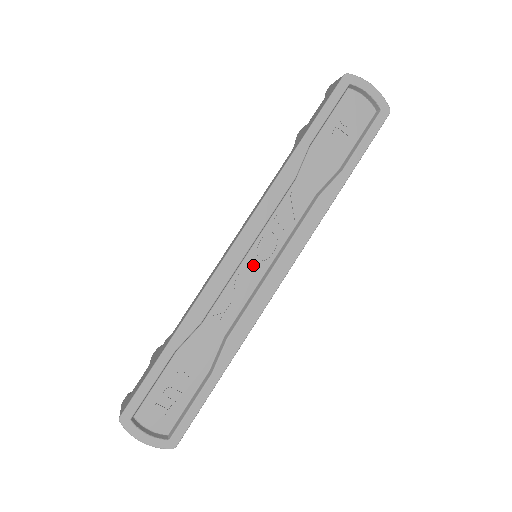
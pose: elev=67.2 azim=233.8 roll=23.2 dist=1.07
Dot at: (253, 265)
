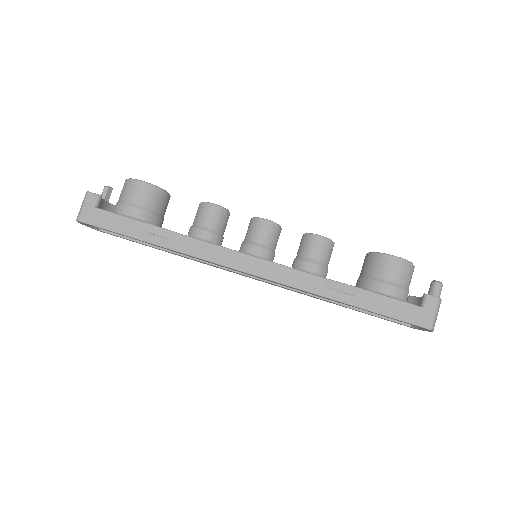
Dot at: occluded
